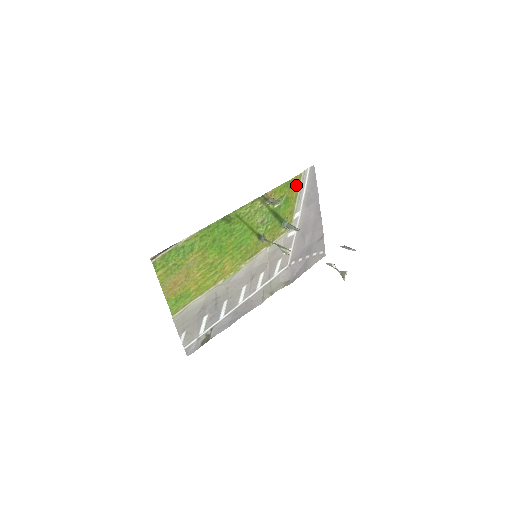
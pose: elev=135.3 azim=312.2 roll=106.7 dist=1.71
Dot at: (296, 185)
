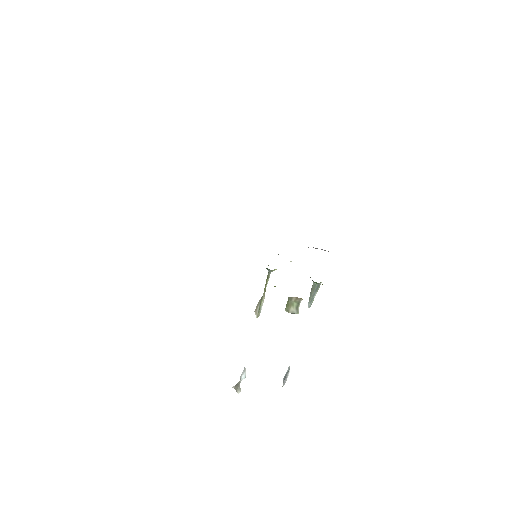
Dot at: occluded
